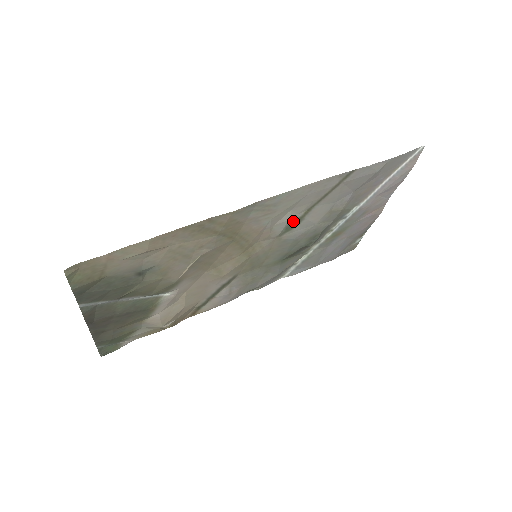
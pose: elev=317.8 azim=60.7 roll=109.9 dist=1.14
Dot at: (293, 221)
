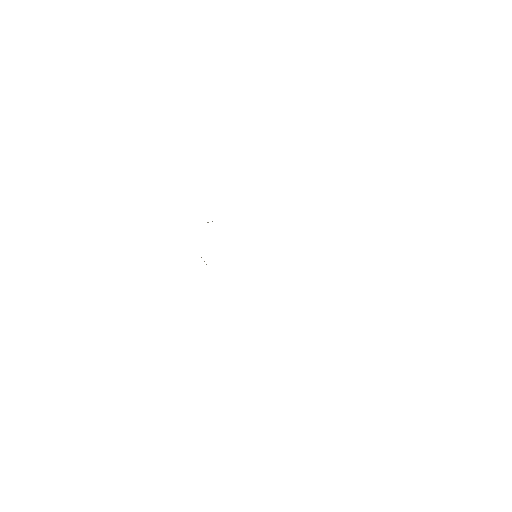
Dot at: occluded
